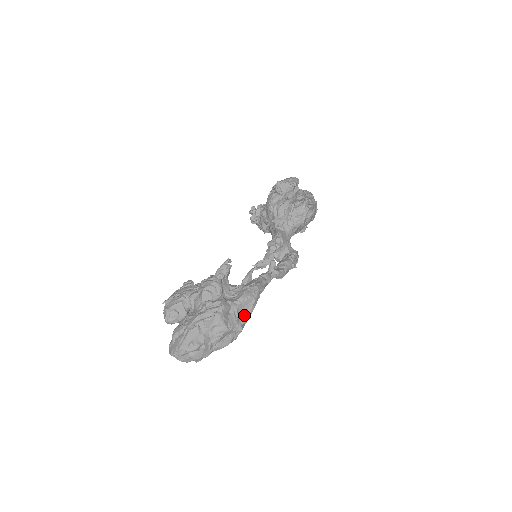
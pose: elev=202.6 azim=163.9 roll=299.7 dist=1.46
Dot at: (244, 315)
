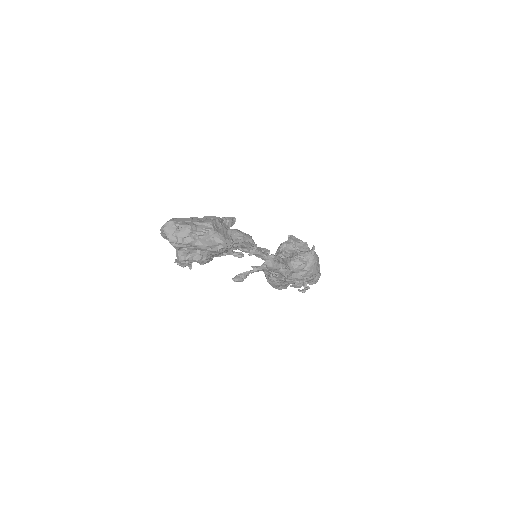
Dot at: (230, 238)
